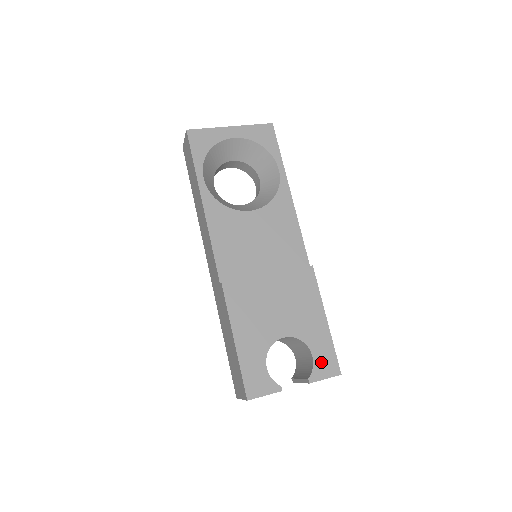
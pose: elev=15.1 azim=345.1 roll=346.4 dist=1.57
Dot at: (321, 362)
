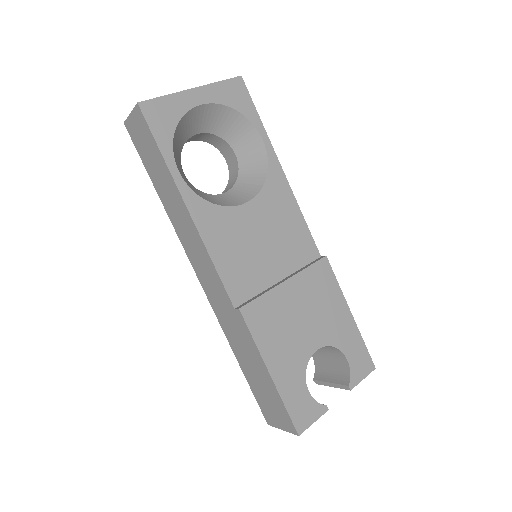
Dot at: (356, 363)
